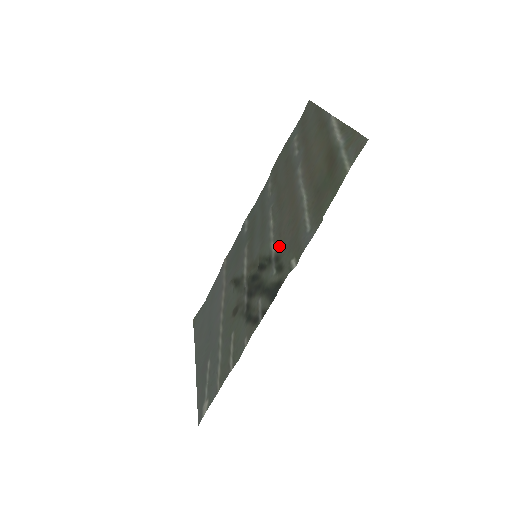
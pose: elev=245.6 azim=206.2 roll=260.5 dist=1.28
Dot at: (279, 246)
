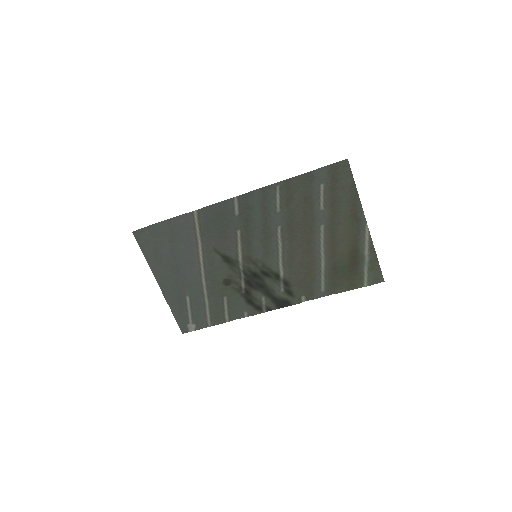
Dot at: (289, 274)
